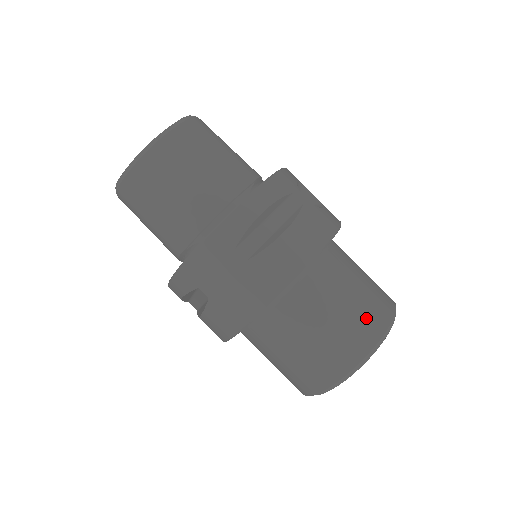
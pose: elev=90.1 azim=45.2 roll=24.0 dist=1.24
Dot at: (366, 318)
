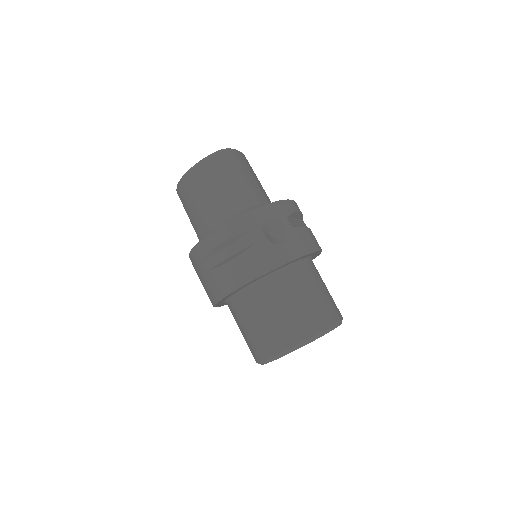
Dot at: (281, 333)
